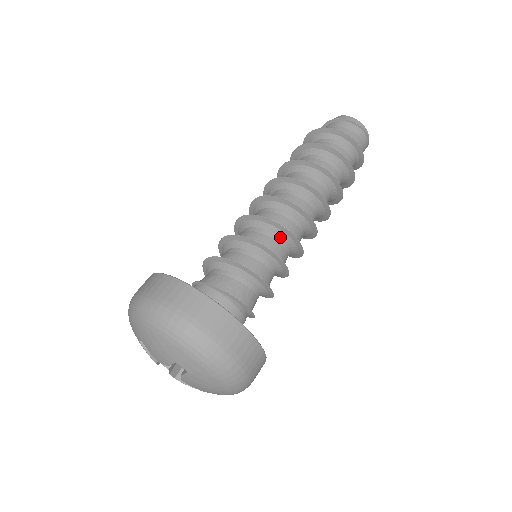
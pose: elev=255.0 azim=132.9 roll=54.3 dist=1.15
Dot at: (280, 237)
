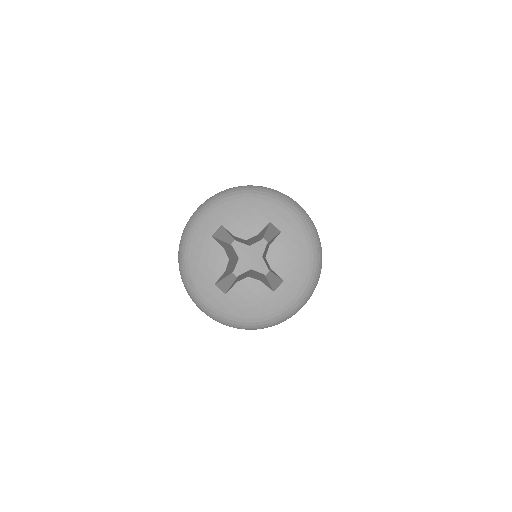
Dot at: occluded
